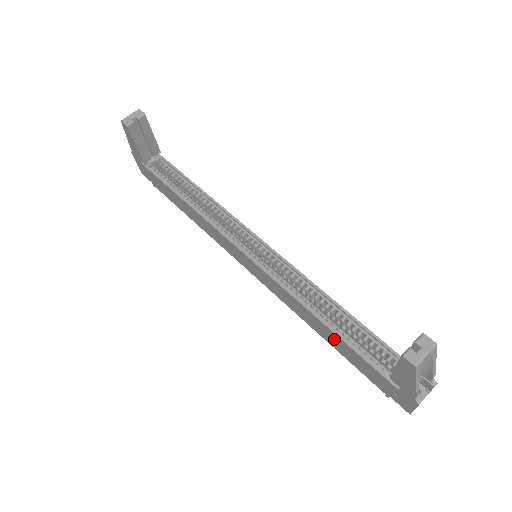
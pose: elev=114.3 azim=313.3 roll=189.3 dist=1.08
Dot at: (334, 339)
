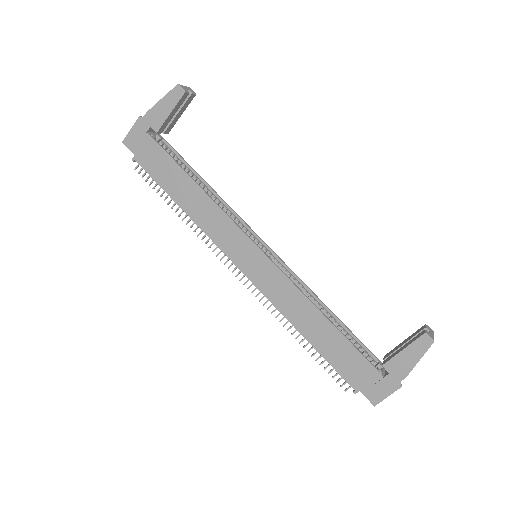
Dot at: (328, 336)
